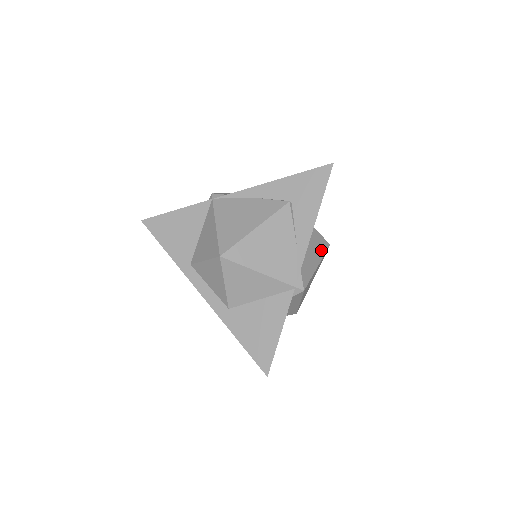
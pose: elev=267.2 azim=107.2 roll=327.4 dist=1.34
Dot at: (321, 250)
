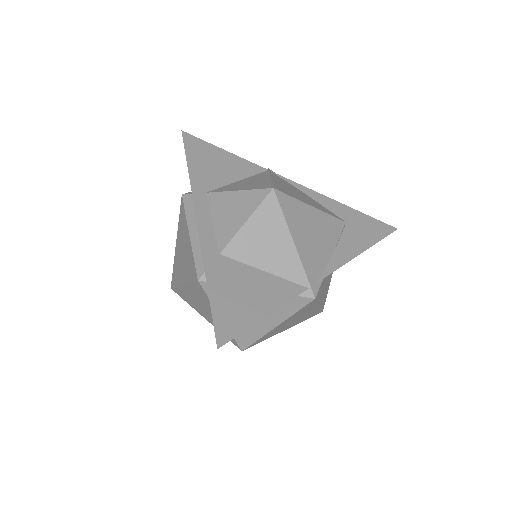
Dot at: (323, 300)
